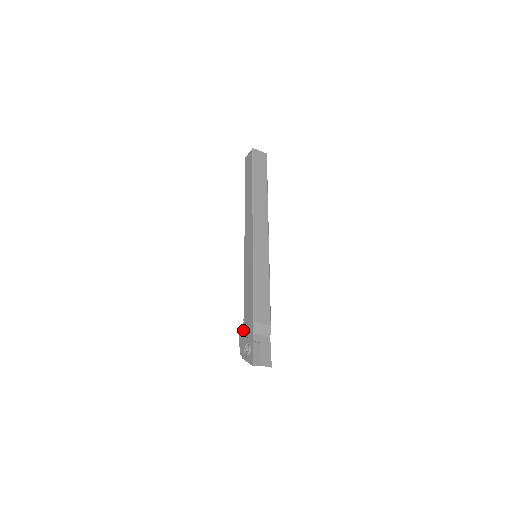
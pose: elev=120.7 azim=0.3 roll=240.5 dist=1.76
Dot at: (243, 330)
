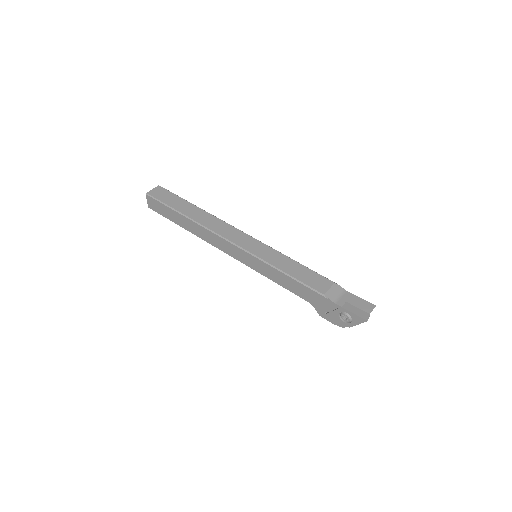
Dot at: (321, 311)
